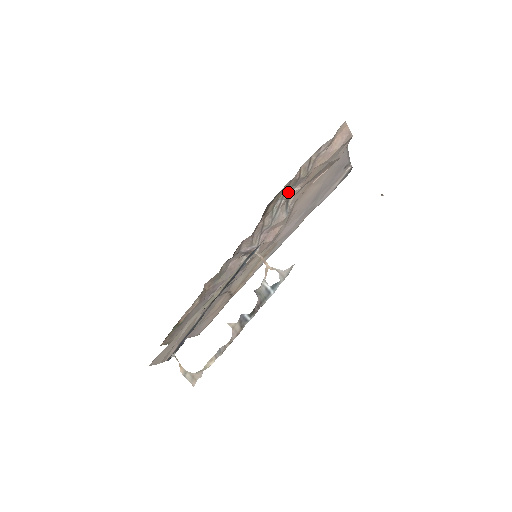
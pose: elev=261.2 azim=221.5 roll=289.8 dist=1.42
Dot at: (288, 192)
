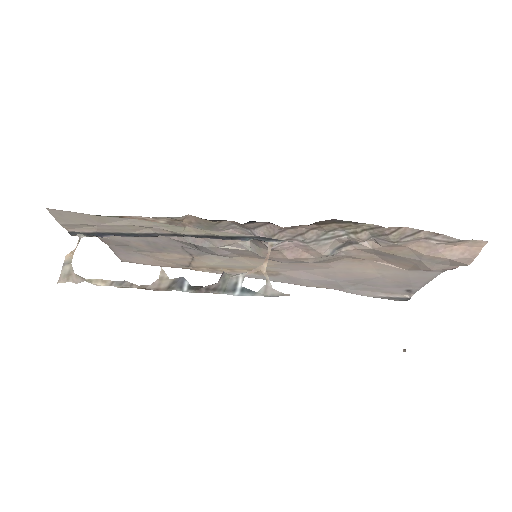
Dot at: (361, 234)
